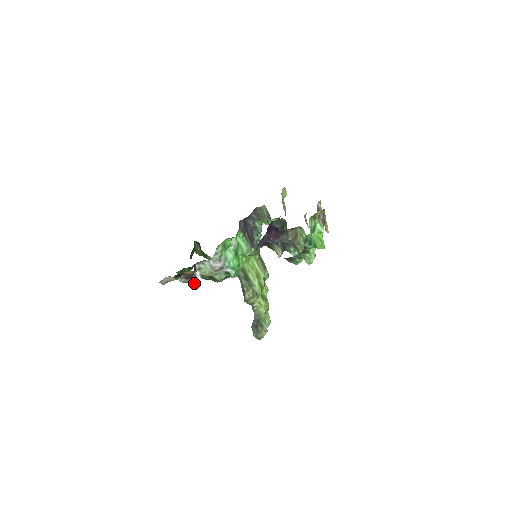
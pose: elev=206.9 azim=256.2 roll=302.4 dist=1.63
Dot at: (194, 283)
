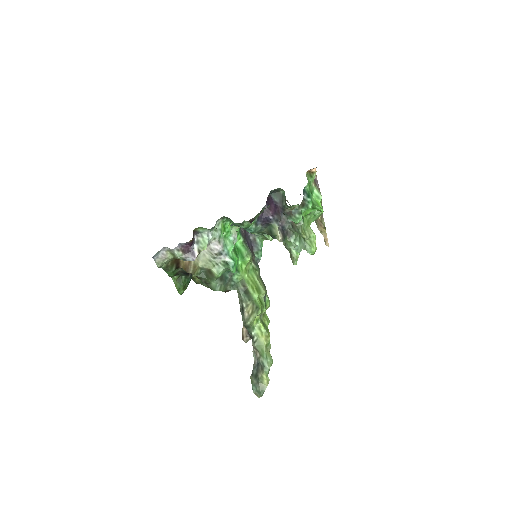
Dot at: (191, 260)
